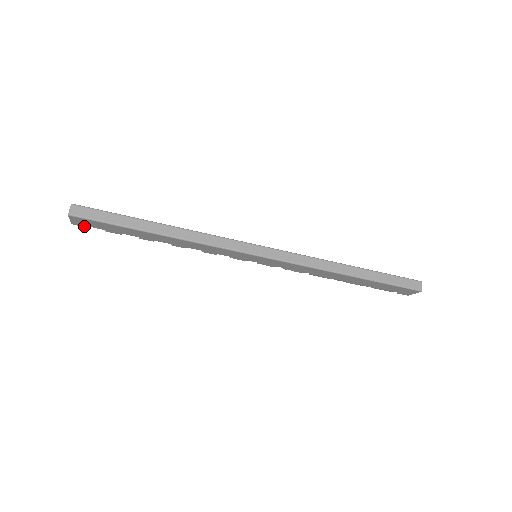
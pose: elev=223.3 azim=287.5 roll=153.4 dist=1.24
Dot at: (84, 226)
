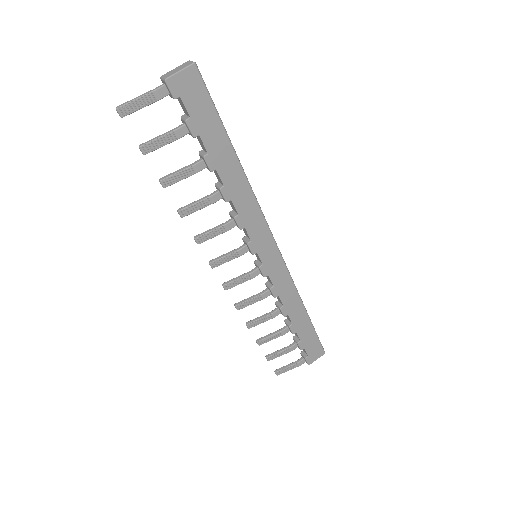
Dot at: (175, 94)
